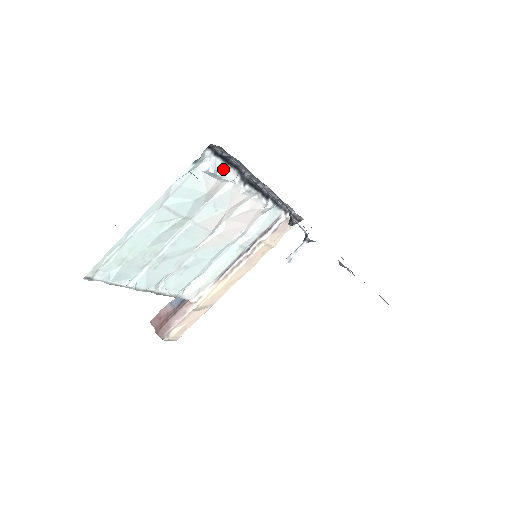
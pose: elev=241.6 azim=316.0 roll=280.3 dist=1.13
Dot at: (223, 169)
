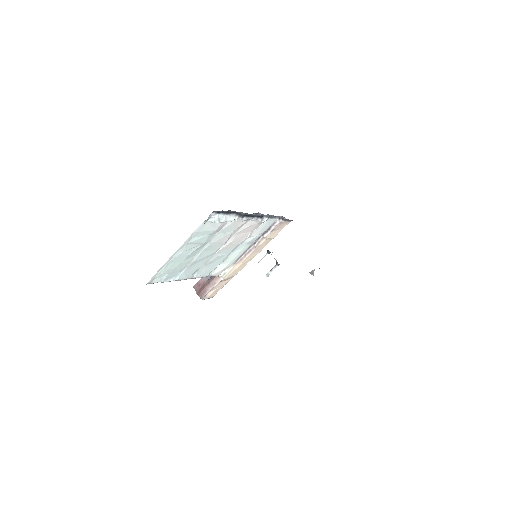
Dot at: (225, 218)
